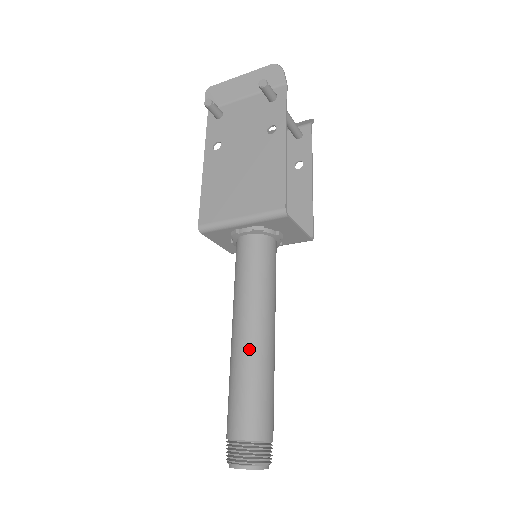
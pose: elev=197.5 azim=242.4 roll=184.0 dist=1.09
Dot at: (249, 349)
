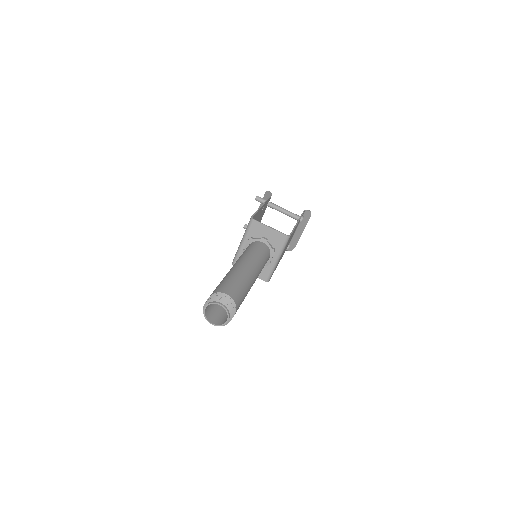
Dot at: (228, 272)
